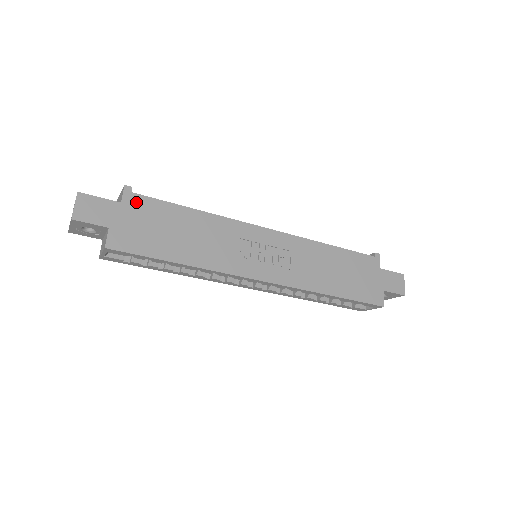
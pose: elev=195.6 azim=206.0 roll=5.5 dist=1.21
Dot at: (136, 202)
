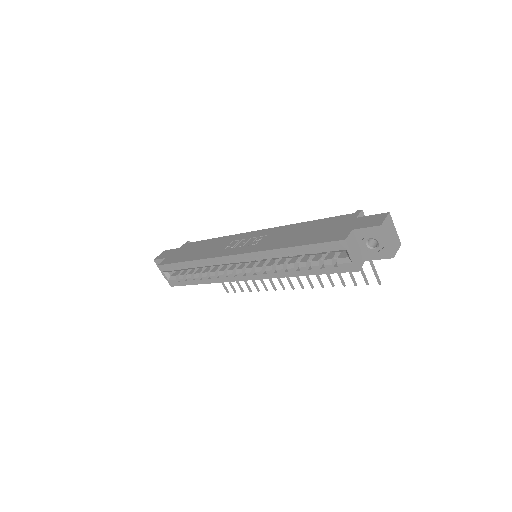
Dot at: (187, 246)
